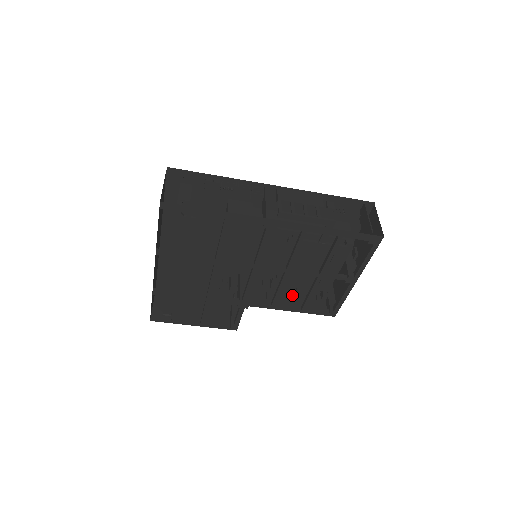
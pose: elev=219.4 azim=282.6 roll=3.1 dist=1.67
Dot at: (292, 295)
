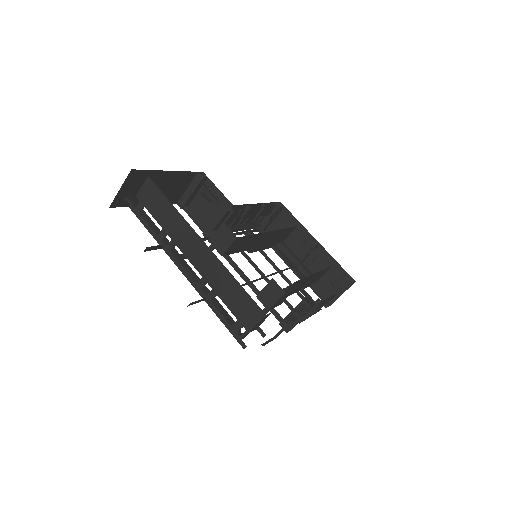
Dot at: occluded
